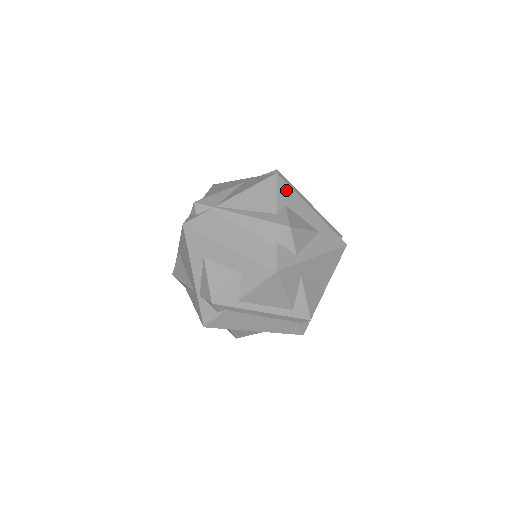
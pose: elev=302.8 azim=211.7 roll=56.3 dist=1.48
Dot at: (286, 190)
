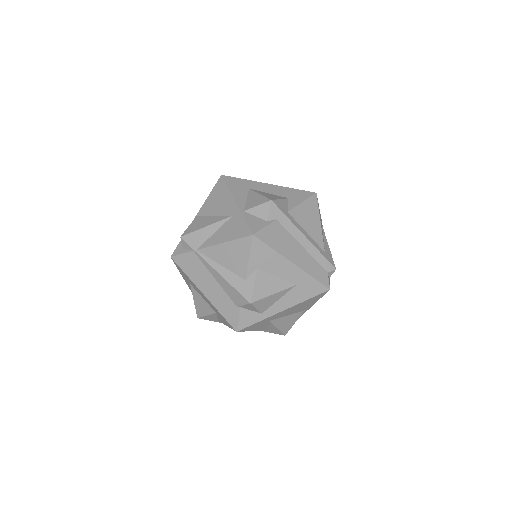
Dot at: (262, 251)
